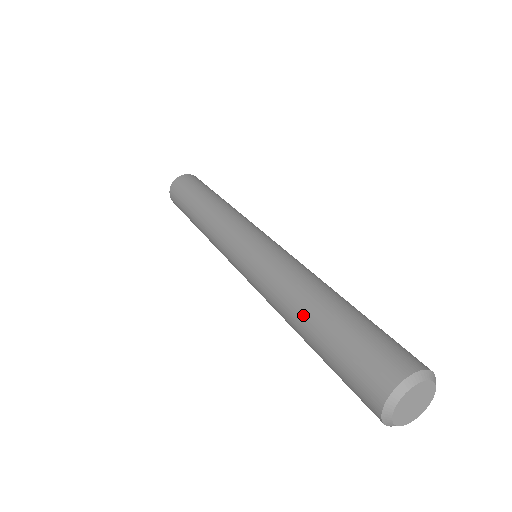
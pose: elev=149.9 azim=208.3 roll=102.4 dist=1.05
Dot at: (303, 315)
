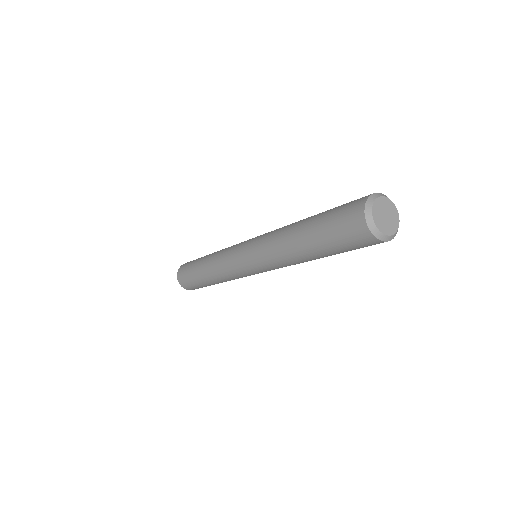
Dot at: occluded
